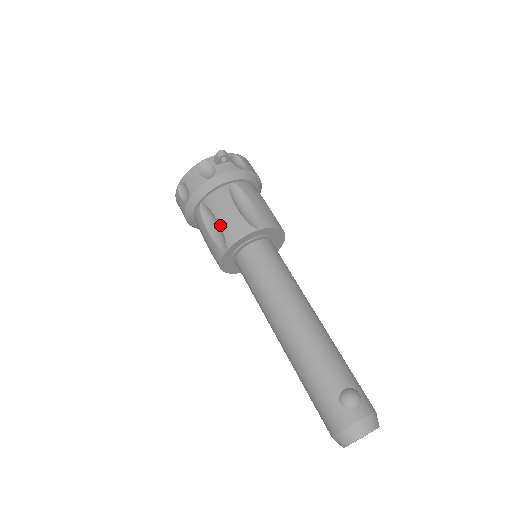
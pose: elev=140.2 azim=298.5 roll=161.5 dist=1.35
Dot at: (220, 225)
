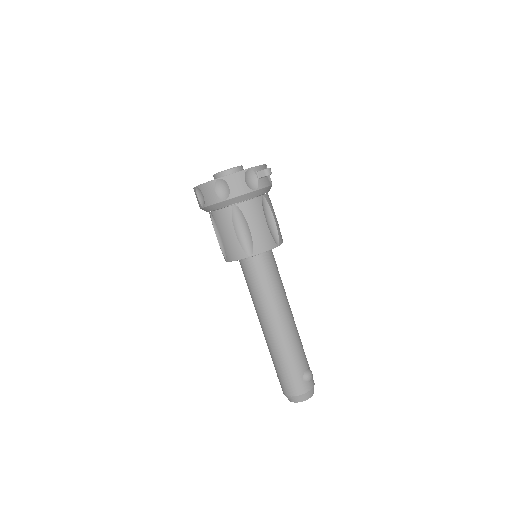
Dot at: (252, 234)
